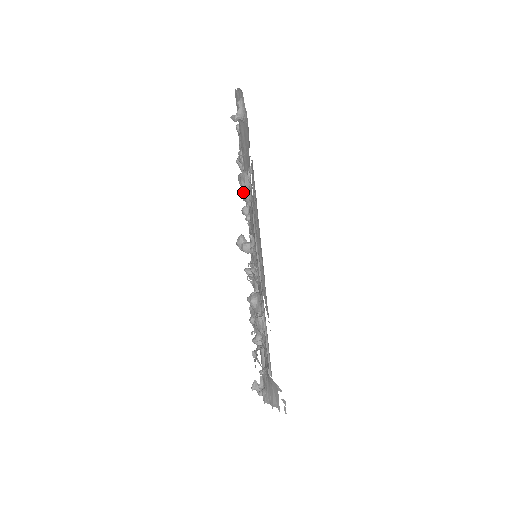
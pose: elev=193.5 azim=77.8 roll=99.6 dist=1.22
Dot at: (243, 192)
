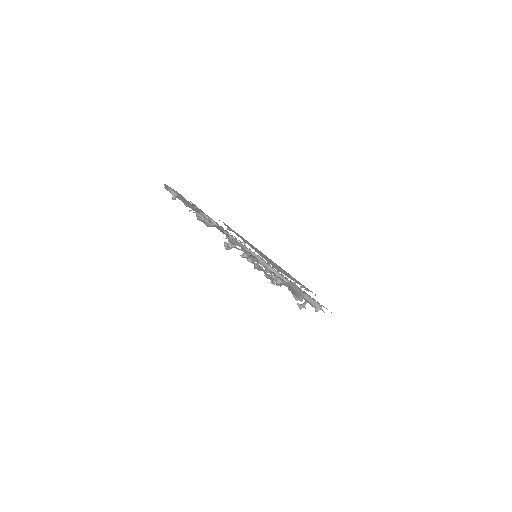
Dot at: (205, 223)
